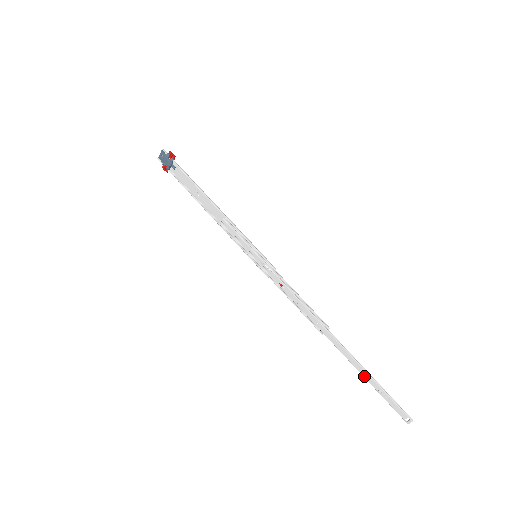
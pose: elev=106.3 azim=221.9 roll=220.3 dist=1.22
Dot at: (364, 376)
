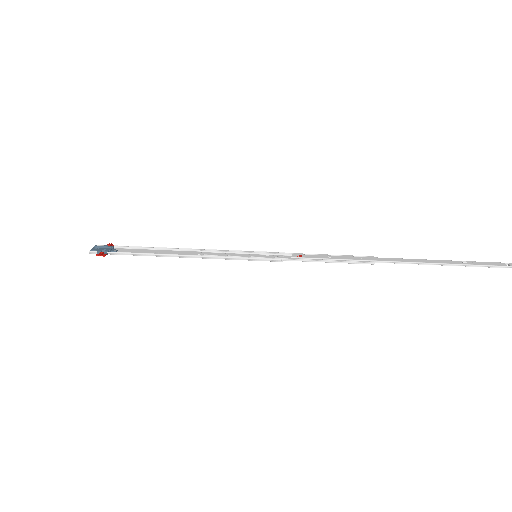
Dot at: (440, 263)
